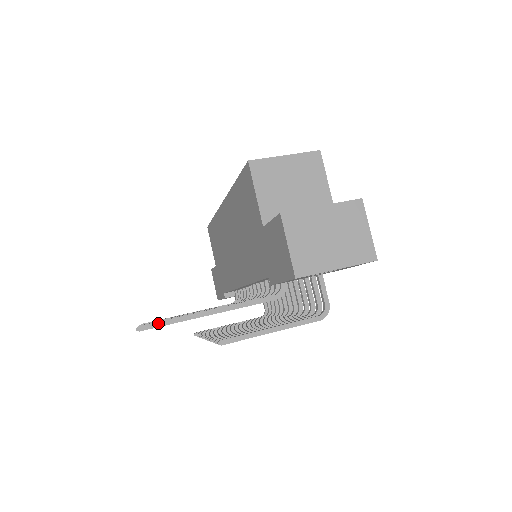
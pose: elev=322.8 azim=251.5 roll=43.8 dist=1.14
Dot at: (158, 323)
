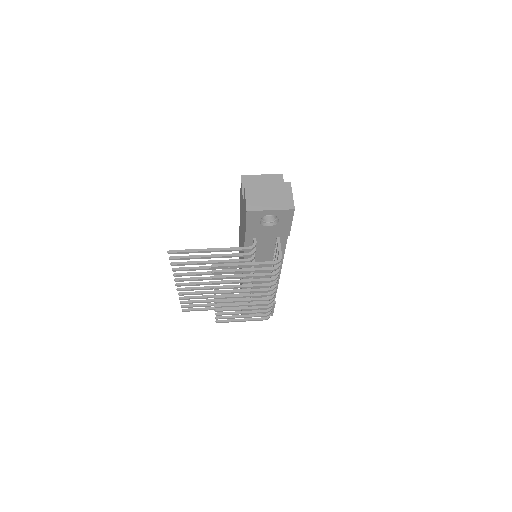
Dot at: (180, 250)
